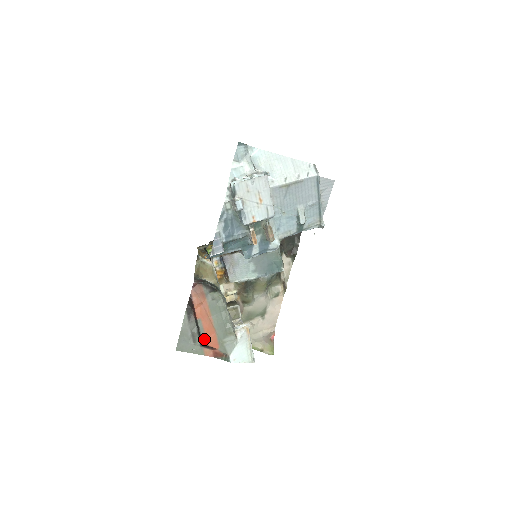
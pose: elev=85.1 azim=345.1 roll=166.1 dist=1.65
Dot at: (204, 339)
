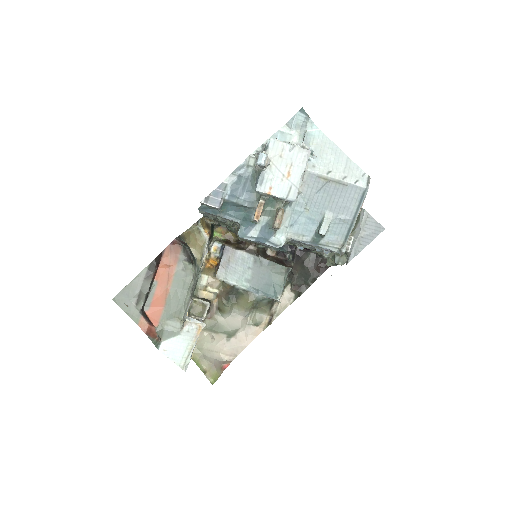
Dot at: (148, 306)
